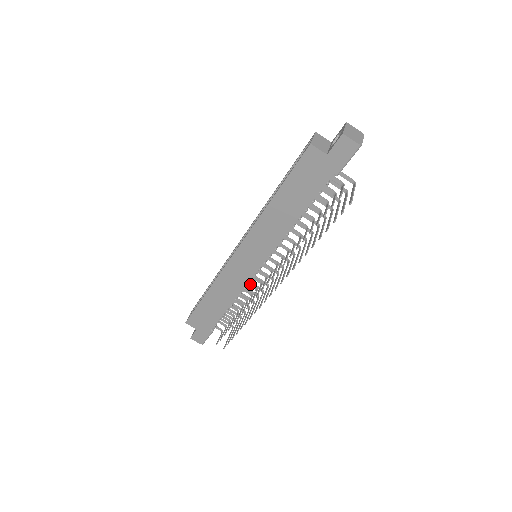
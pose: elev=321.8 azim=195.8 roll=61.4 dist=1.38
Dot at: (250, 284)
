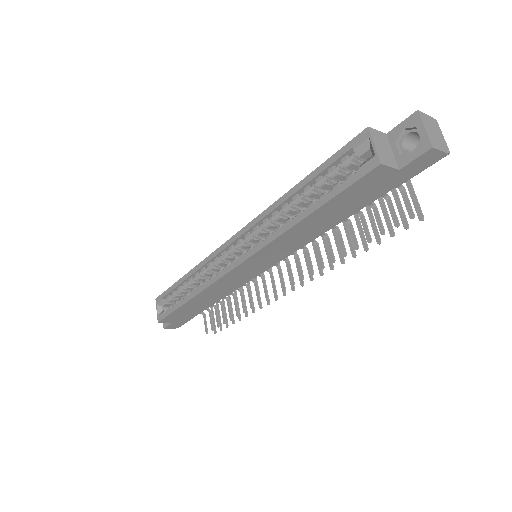
Dot at: occluded
